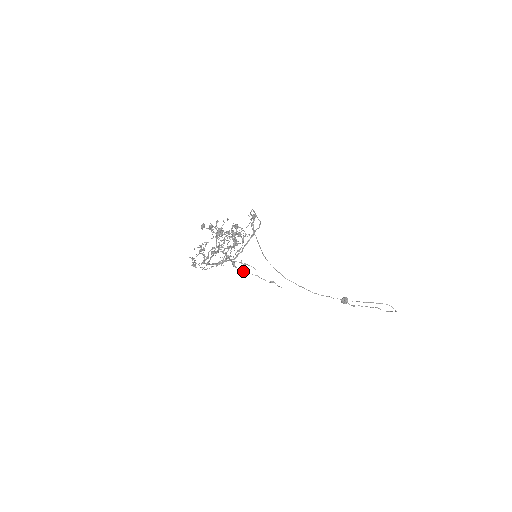
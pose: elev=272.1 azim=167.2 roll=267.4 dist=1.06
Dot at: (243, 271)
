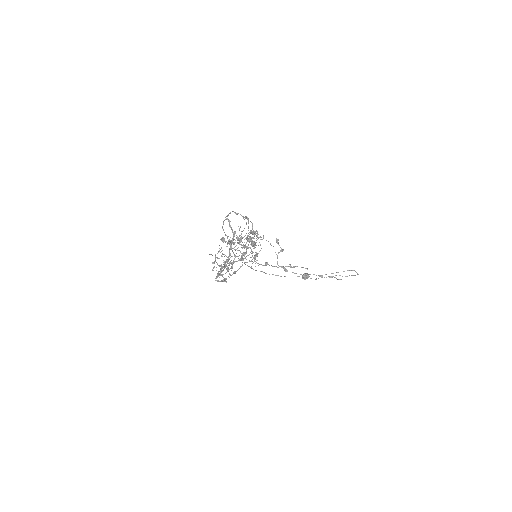
Dot at: occluded
